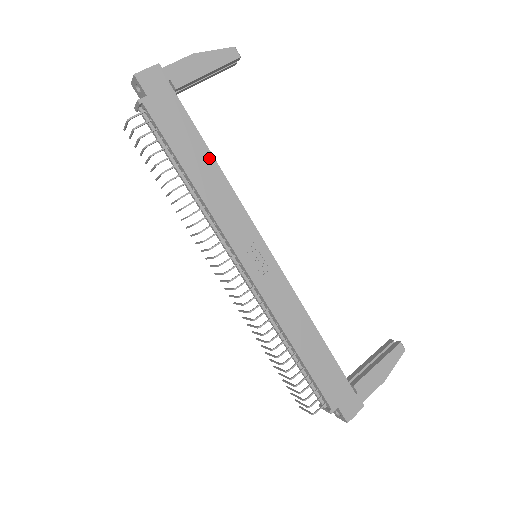
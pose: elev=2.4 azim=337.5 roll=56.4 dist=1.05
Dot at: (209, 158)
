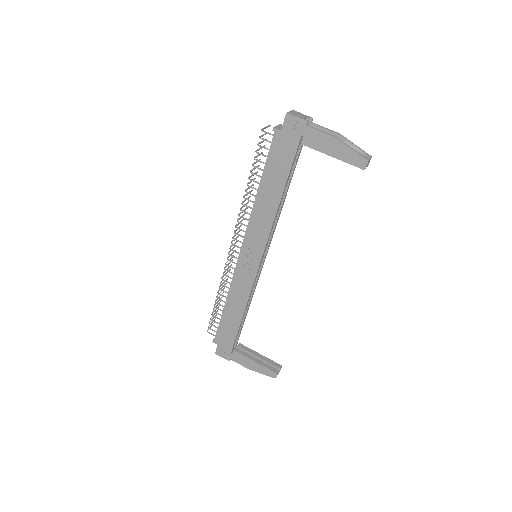
Dot at: (279, 194)
